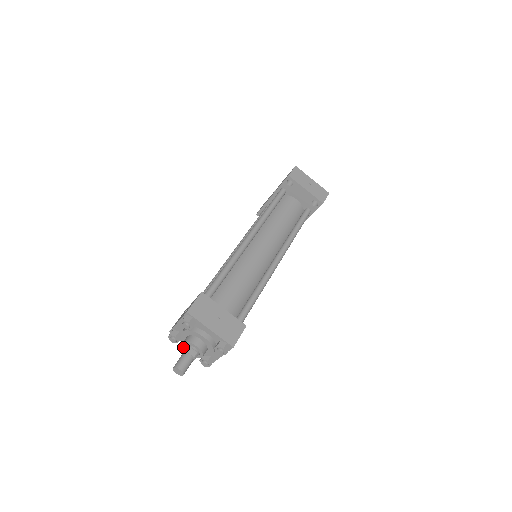
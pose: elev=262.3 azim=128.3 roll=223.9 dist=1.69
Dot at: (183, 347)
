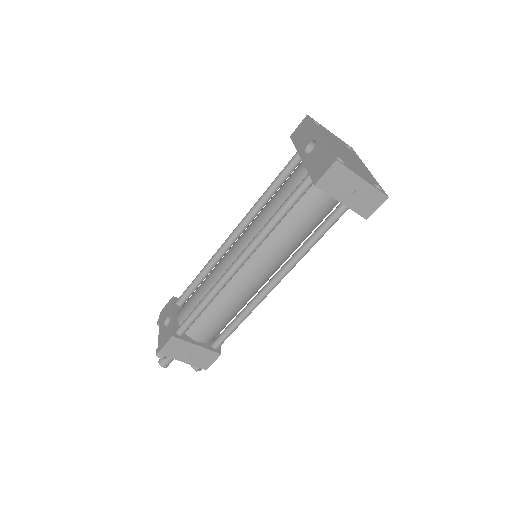
Dot at: occluded
